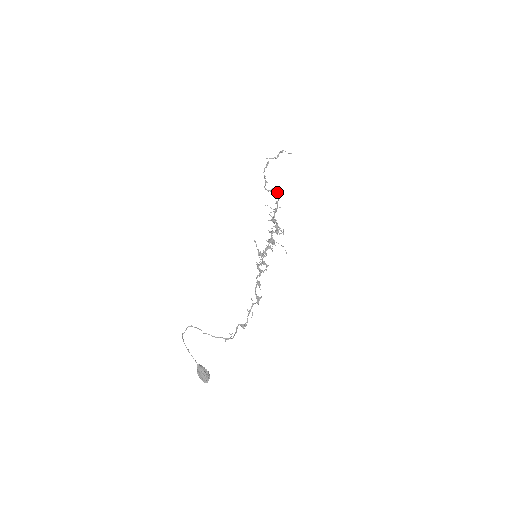
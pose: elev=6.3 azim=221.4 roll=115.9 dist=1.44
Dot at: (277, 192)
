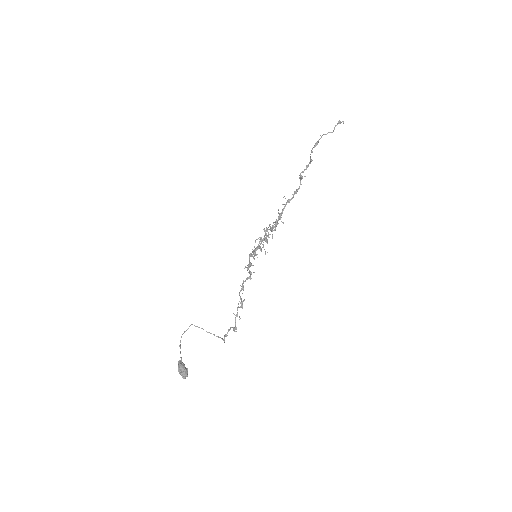
Dot at: (300, 179)
